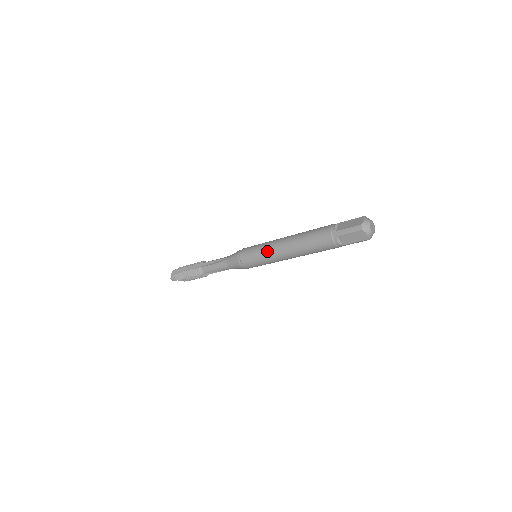
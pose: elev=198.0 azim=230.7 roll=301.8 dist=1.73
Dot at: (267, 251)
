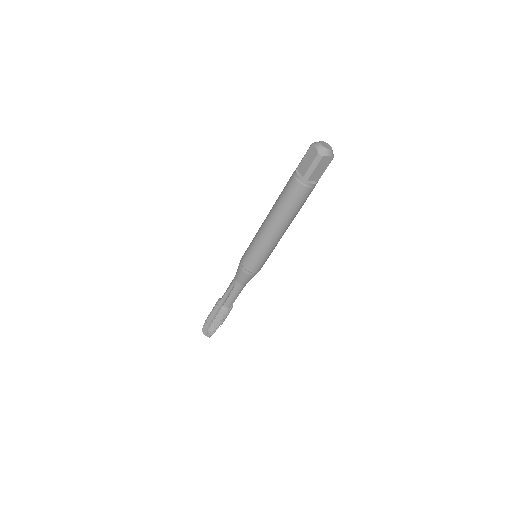
Dot at: (263, 245)
